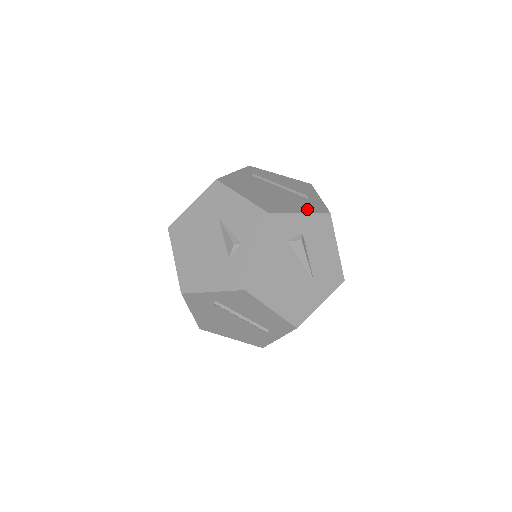
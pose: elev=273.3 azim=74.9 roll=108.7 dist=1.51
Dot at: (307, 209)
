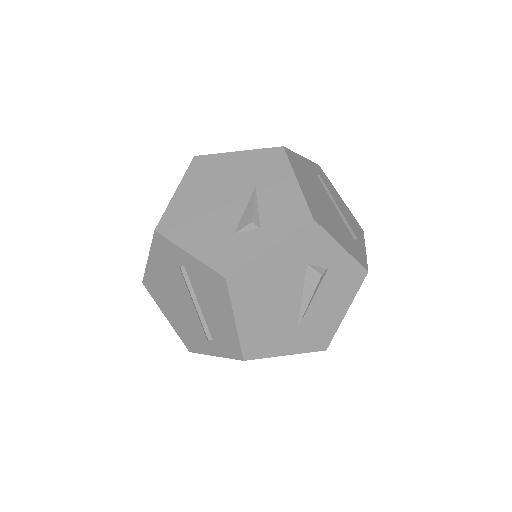
Dot at: (350, 249)
